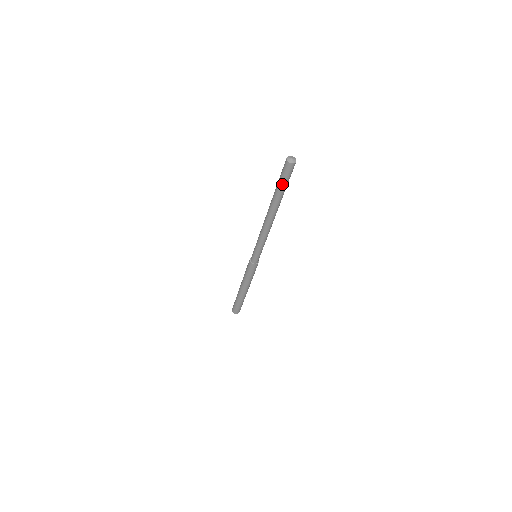
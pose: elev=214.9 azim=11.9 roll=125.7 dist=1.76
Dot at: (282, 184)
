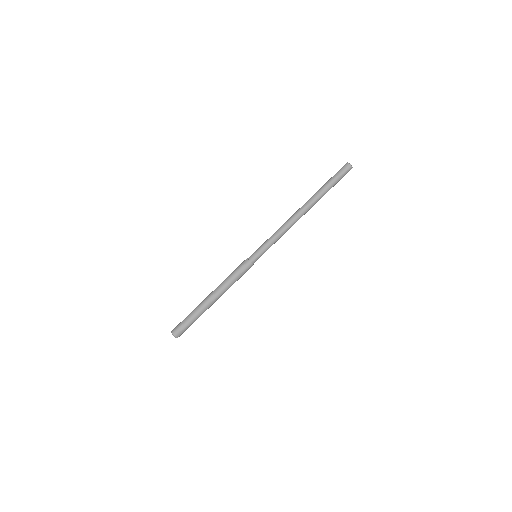
Dot at: (331, 179)
